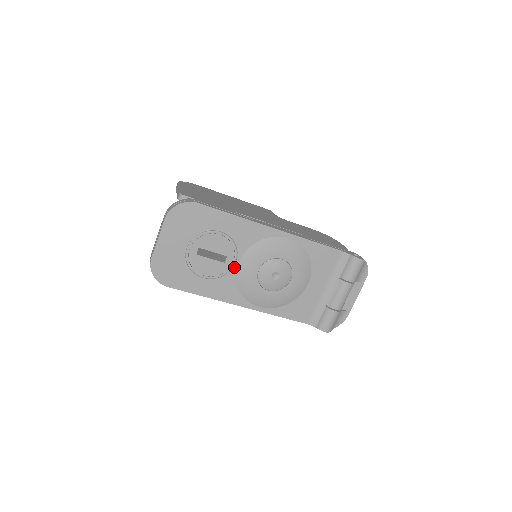
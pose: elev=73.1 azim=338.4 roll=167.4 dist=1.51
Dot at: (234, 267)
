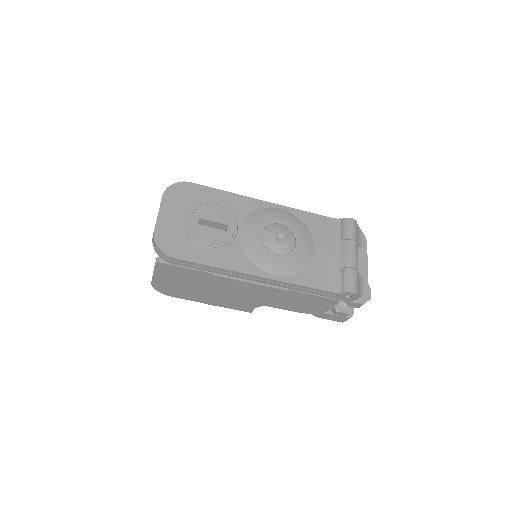
Dot at: (237, 236)
